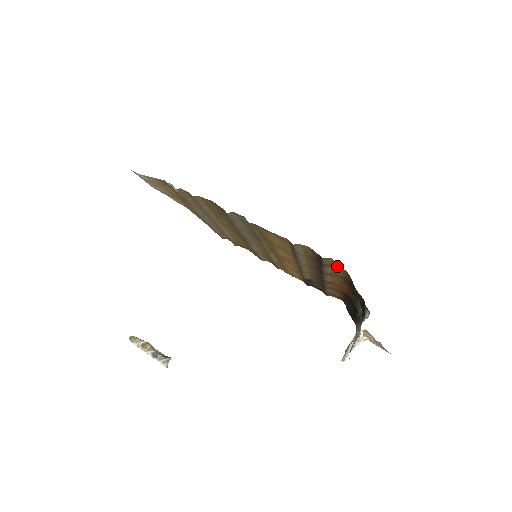
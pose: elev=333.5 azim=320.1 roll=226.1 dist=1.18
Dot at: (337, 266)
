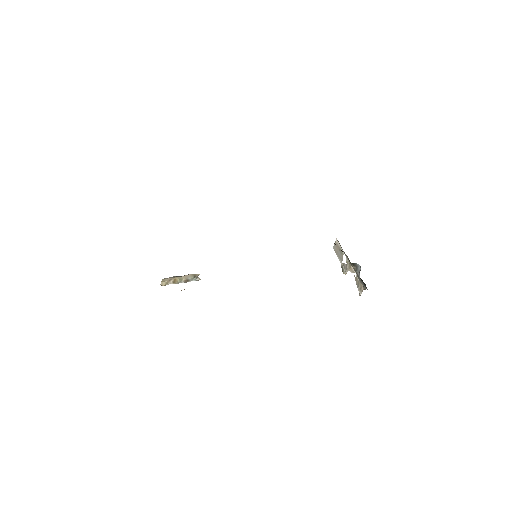
Dot at: occluded
